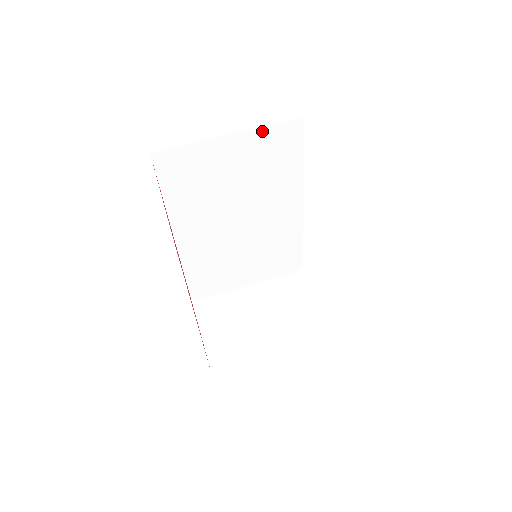
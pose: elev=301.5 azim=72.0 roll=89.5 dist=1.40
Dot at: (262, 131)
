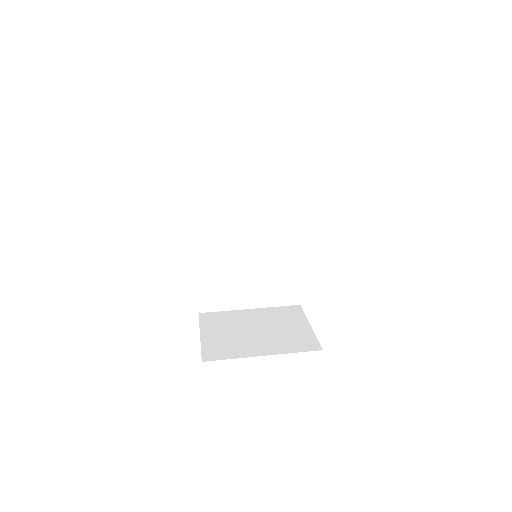
Dot at: (274, 162)
